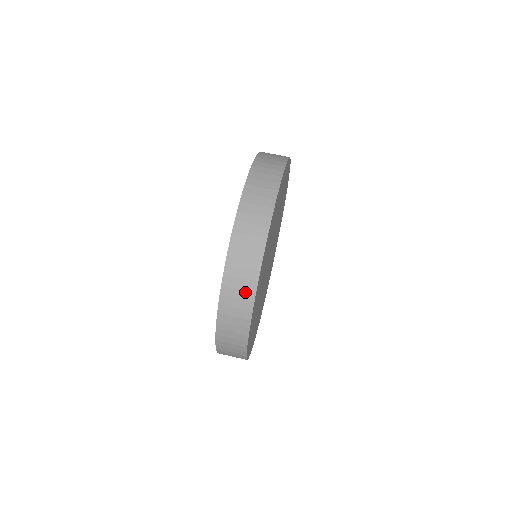
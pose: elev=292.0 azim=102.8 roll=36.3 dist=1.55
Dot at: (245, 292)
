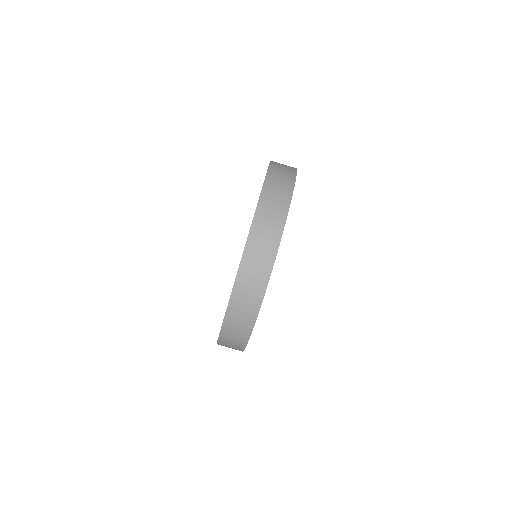
Dot at: (253, 298)
